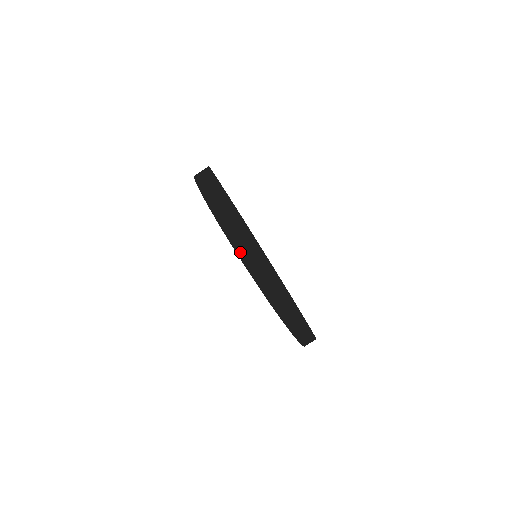
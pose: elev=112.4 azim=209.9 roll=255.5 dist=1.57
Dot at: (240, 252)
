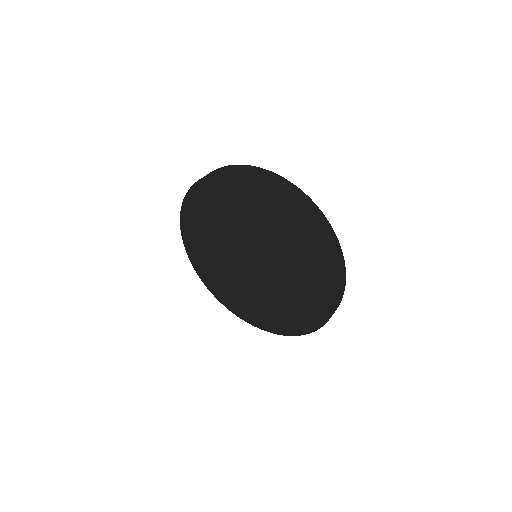
Dot at: (286, 193)
